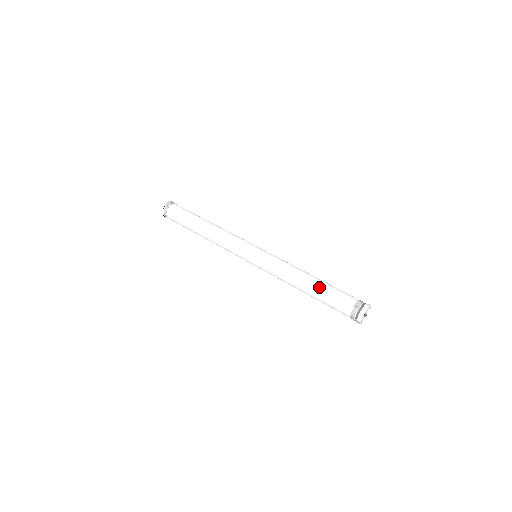
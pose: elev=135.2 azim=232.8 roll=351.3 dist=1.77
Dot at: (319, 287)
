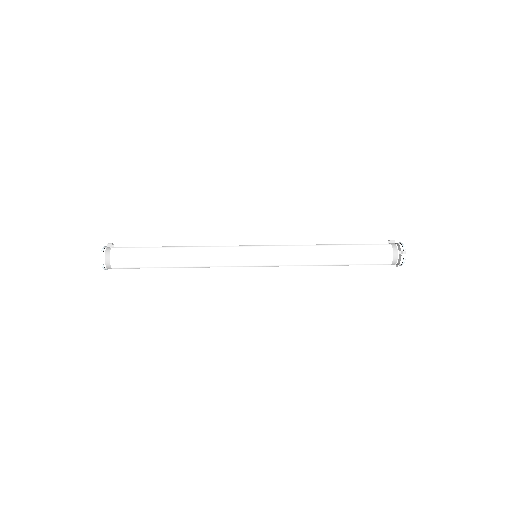
Dot at: (346, 244)
